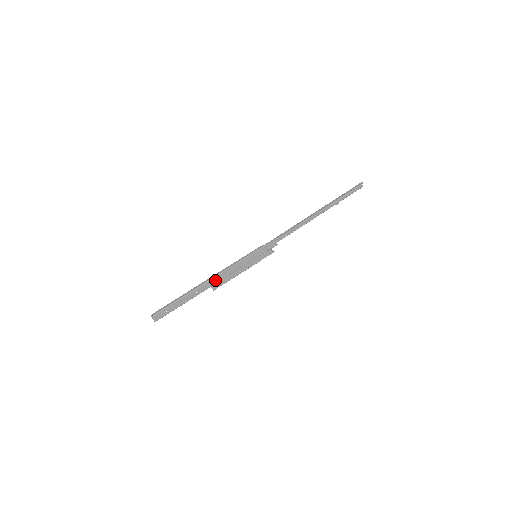
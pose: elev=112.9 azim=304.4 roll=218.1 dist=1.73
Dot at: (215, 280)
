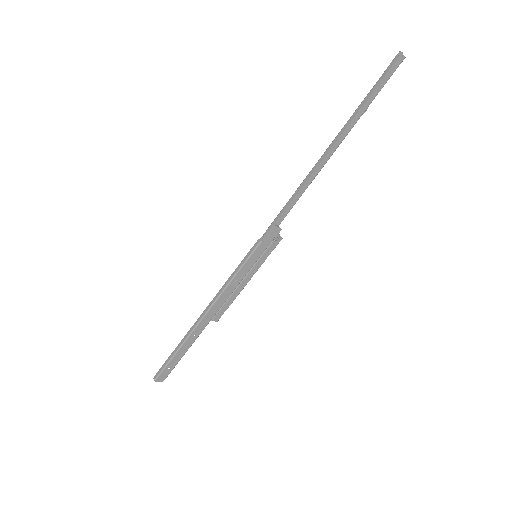
Dot at: (211, 312)
